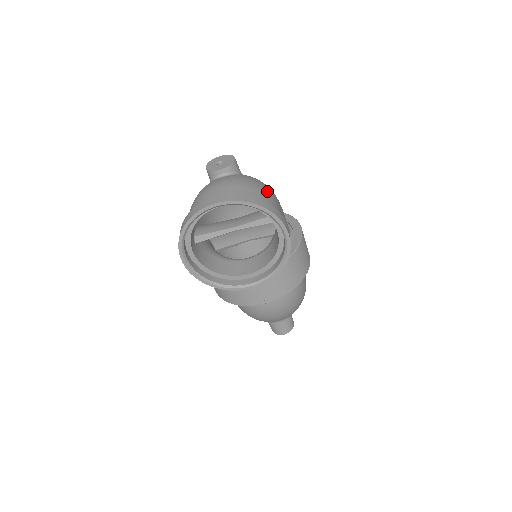
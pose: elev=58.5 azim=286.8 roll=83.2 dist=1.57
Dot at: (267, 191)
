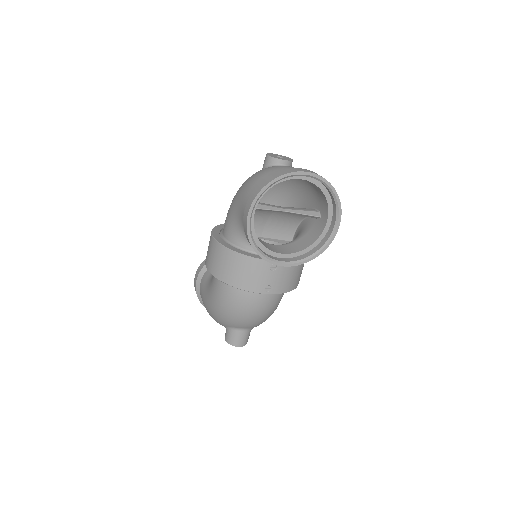
Dot at: occluded
